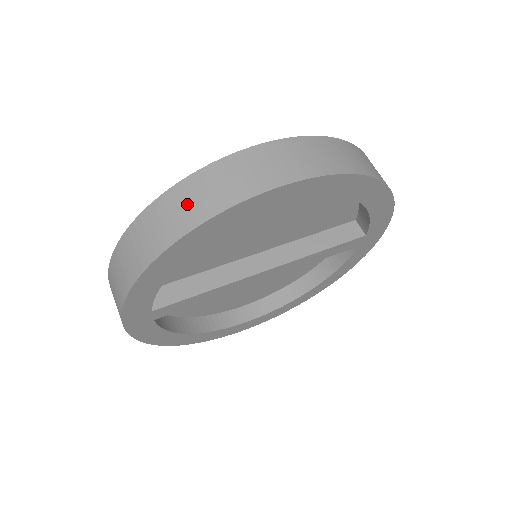
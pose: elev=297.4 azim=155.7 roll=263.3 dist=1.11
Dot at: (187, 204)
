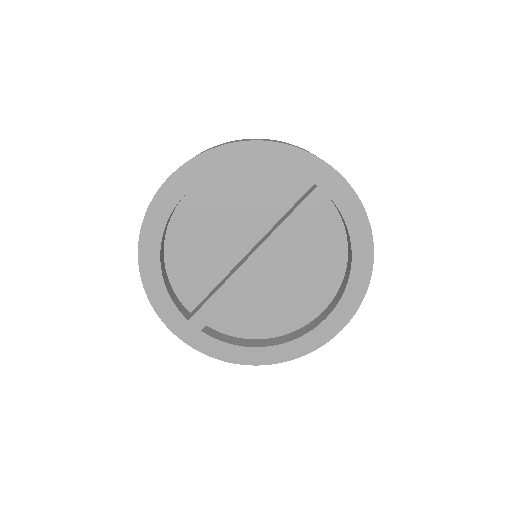
Dot at: occluded
